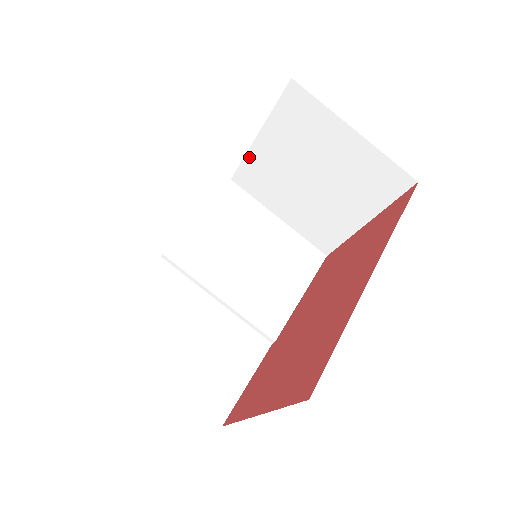
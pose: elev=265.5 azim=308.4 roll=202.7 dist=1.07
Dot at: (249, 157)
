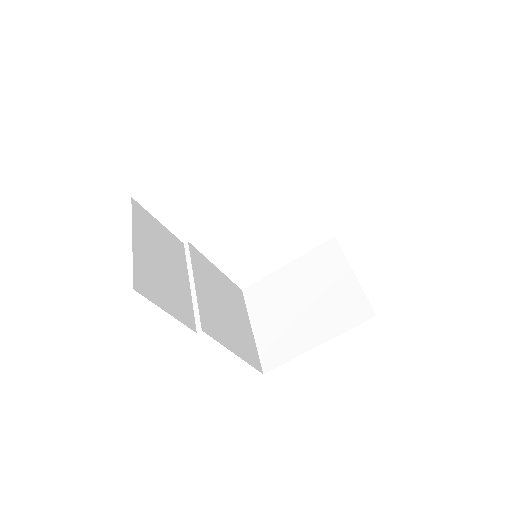
Dot at: (270, 277)
